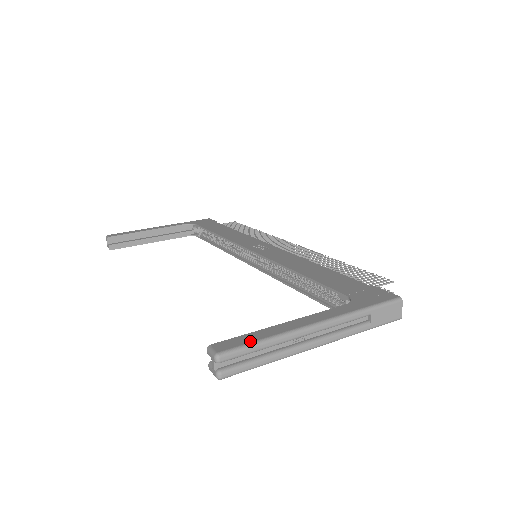
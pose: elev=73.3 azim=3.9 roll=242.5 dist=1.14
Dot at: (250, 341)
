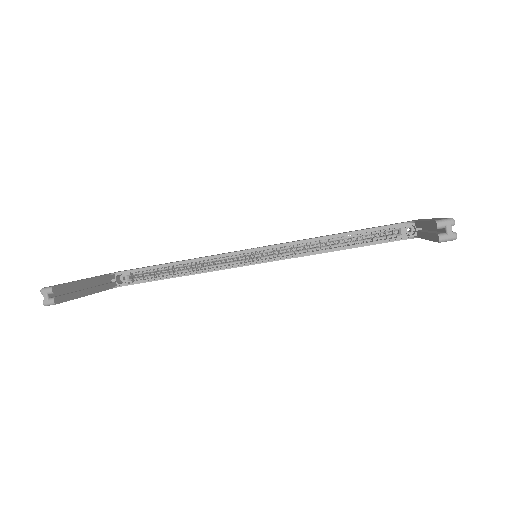
Dot at: (443, 218)
